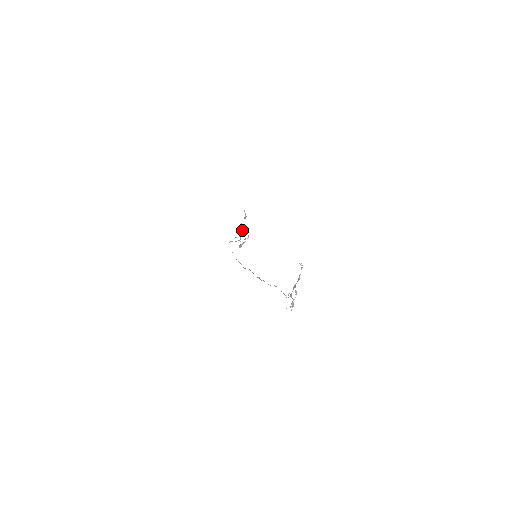
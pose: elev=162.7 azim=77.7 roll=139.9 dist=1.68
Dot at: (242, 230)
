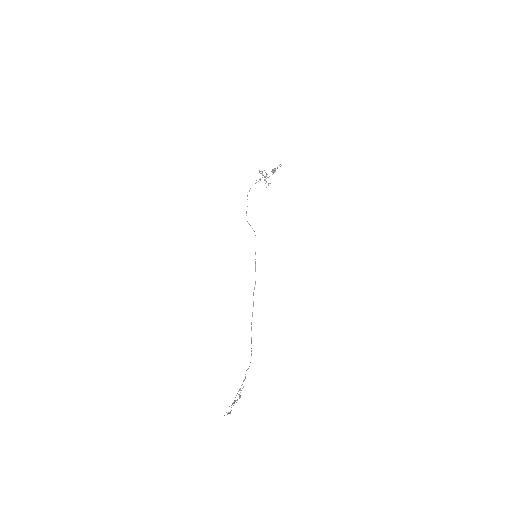
Dot at: occluded
